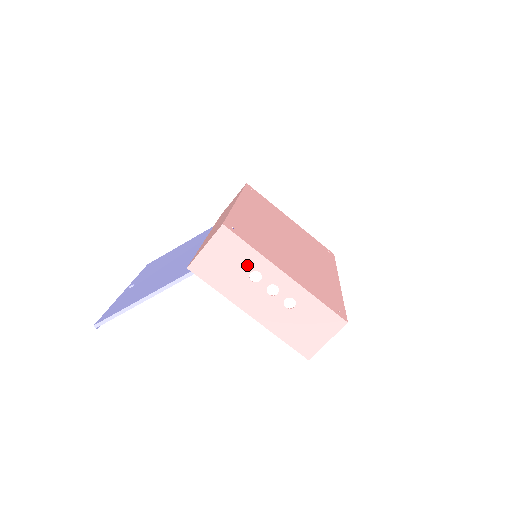
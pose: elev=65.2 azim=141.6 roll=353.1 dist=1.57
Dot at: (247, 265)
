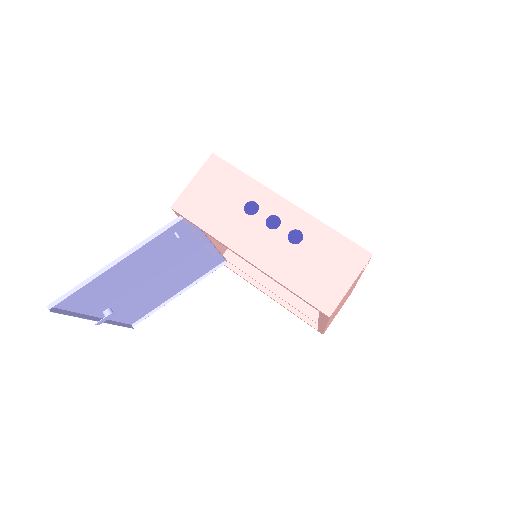
Dot at: (241, 195)
